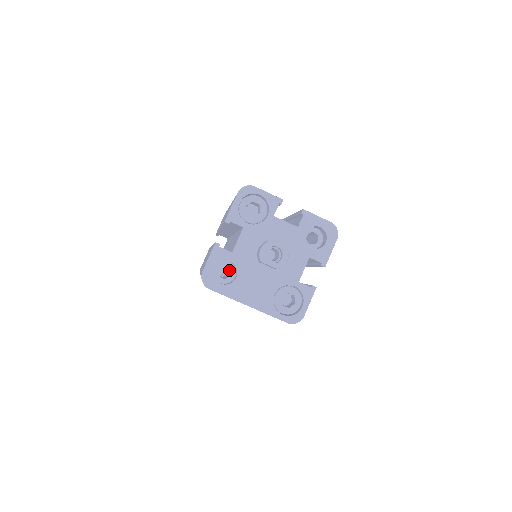
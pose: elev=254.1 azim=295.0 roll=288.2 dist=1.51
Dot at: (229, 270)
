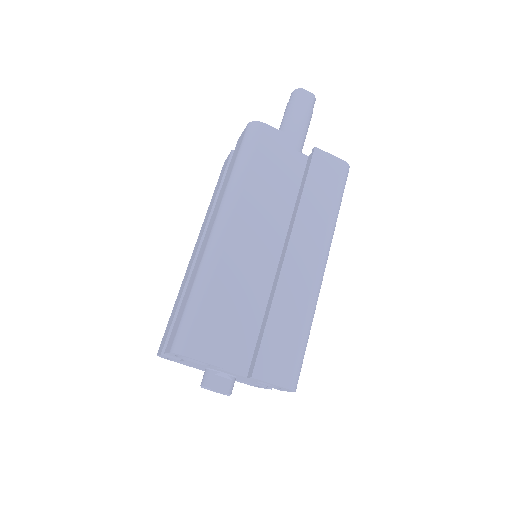
Dot at: occluded
